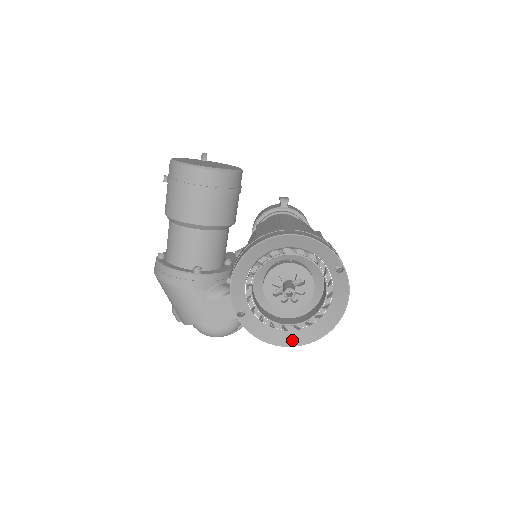
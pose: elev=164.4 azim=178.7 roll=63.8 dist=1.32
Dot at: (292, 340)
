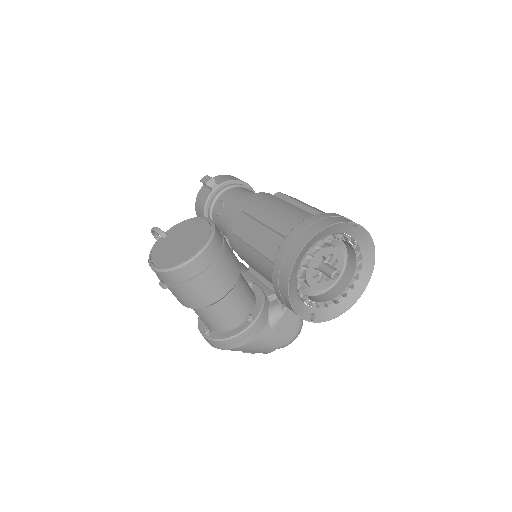
Dot at: (354, 296)
